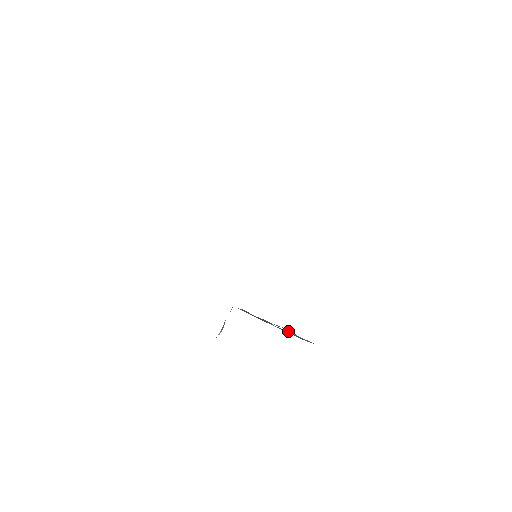
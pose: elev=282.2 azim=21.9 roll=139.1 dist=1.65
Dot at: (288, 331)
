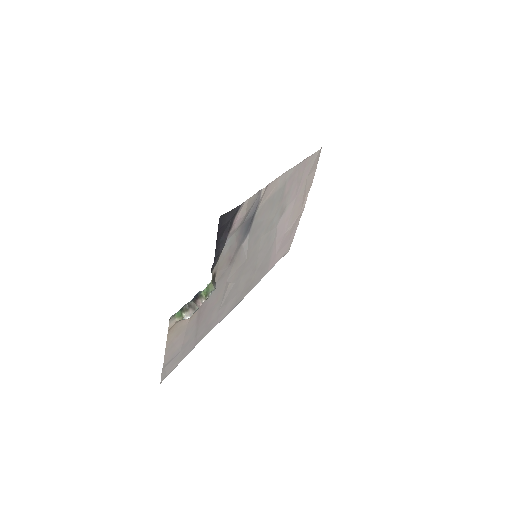
Dot at: occluded
